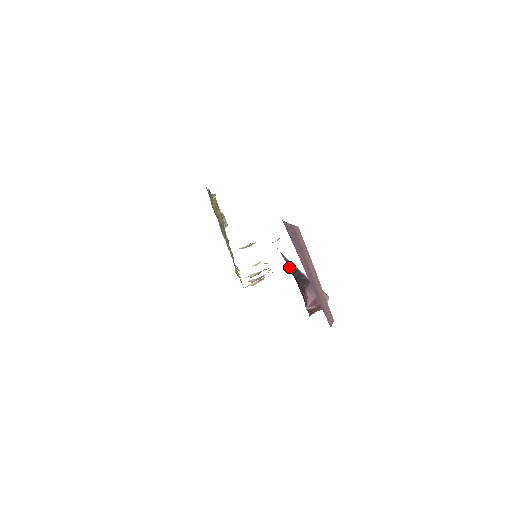
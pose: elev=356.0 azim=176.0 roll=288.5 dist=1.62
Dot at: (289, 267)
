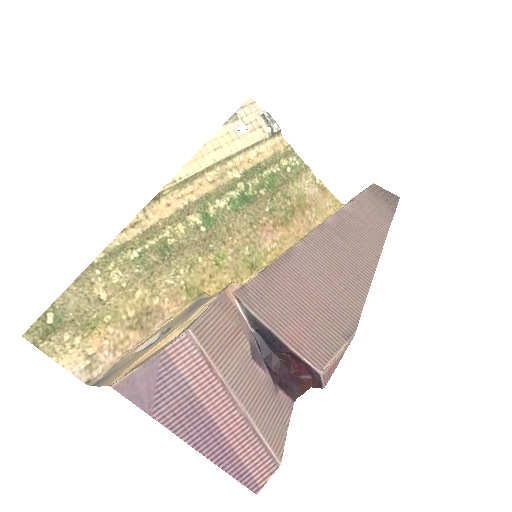
Dot at: (252, 328)
